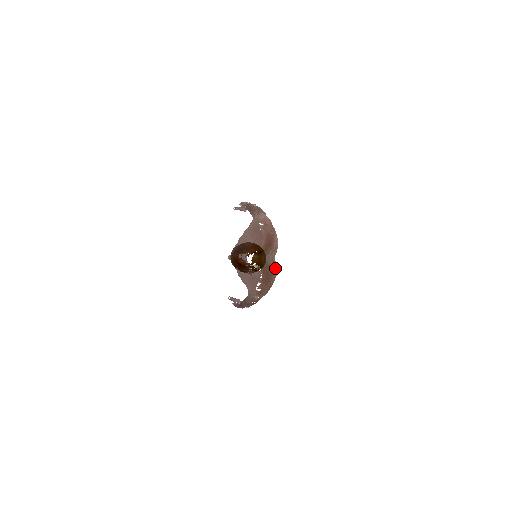
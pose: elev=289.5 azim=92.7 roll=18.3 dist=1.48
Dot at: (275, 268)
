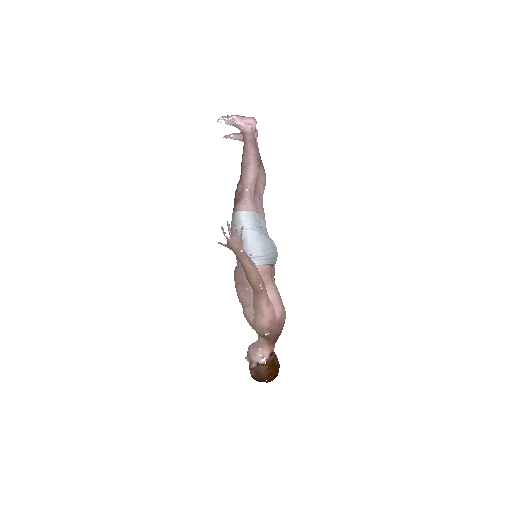
Dot at: (284, 323)
